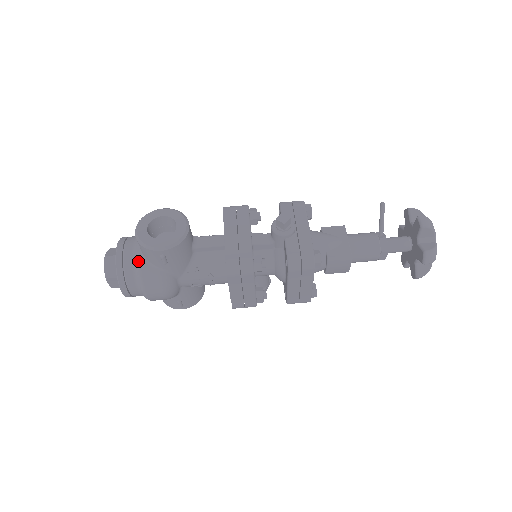
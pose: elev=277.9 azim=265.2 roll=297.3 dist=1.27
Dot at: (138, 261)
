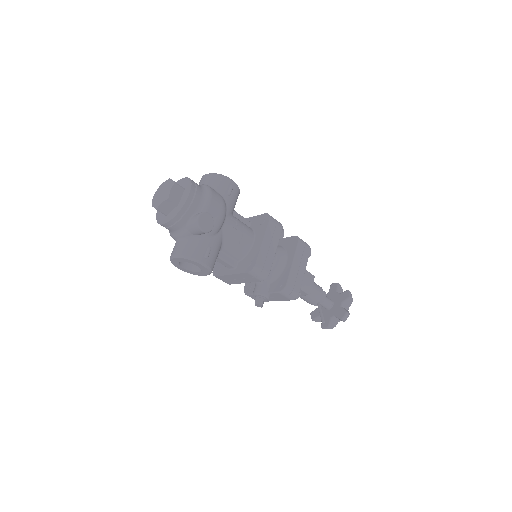
Dot at: occluded
